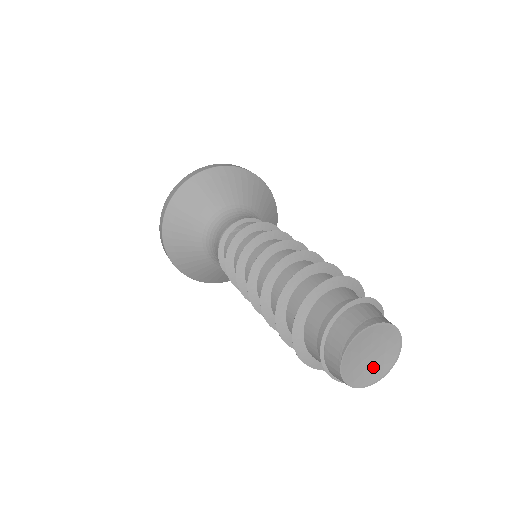
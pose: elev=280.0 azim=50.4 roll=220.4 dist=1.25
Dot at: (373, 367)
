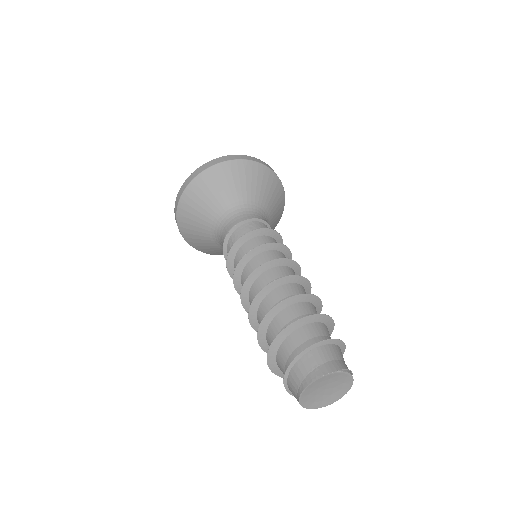
Dot at: (337, 388)
